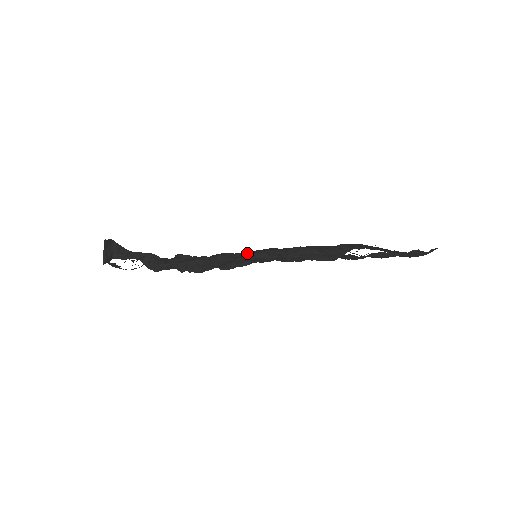
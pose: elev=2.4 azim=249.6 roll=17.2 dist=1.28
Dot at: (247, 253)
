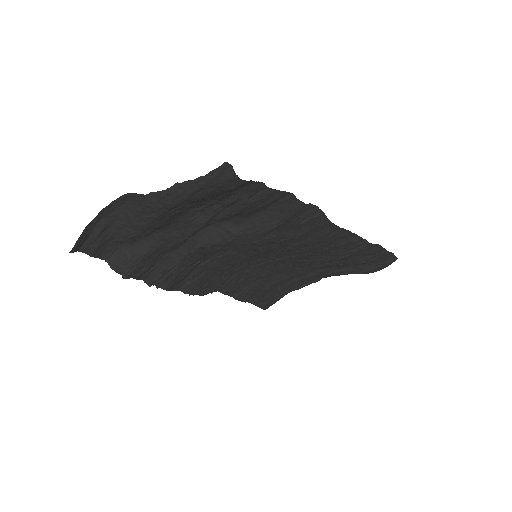
Dot at: (314, 206)
